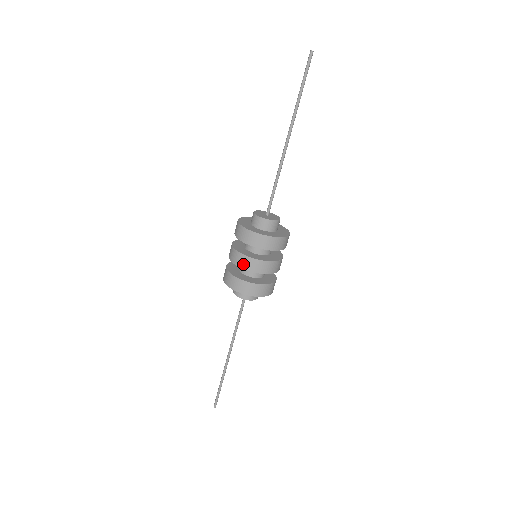
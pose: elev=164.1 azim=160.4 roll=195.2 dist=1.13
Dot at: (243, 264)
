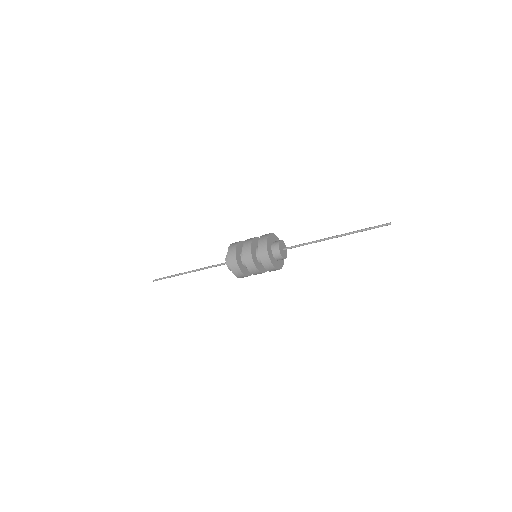
Dot at: (250, 268)
